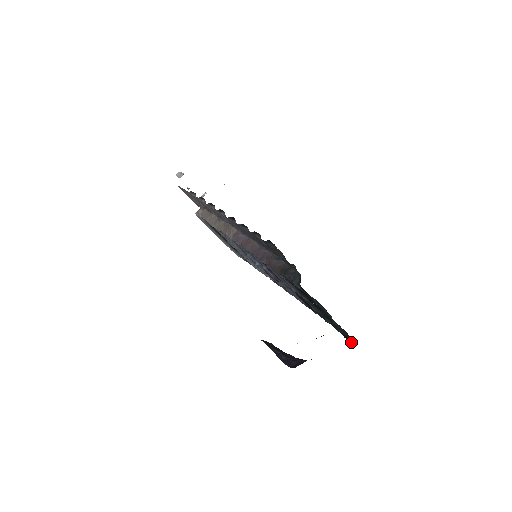
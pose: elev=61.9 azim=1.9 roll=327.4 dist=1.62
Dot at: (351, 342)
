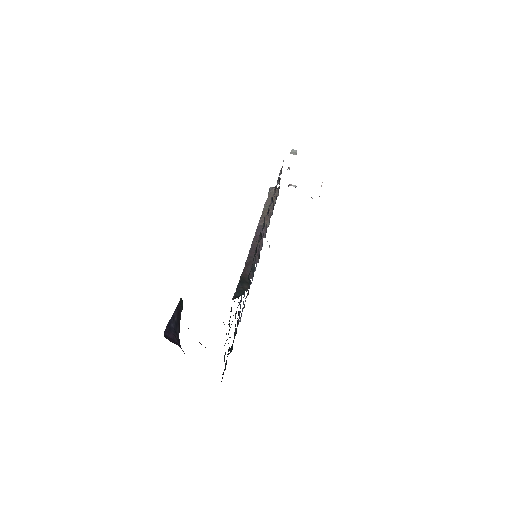
Dot at: (221, 381)
